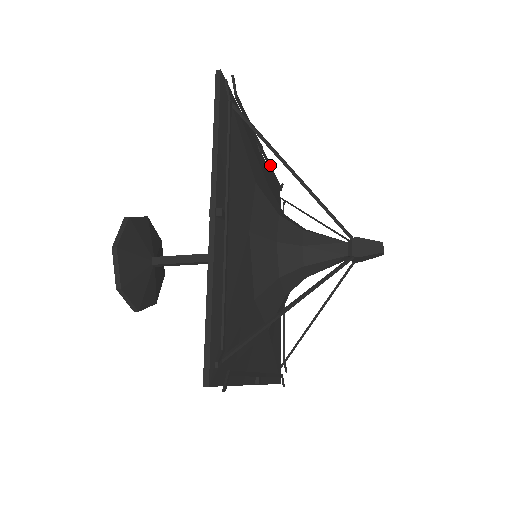
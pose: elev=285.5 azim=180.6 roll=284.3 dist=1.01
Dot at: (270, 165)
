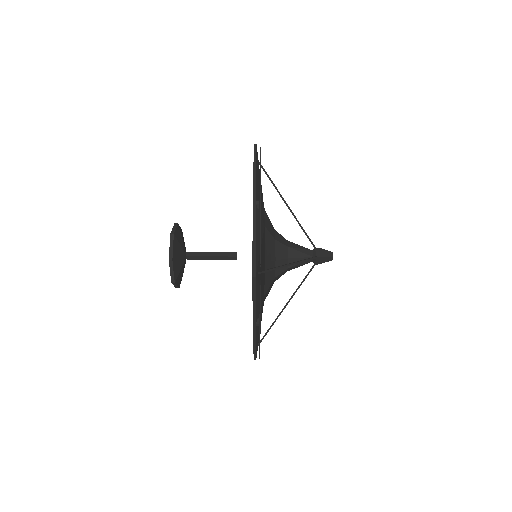
Dot at: occluded
